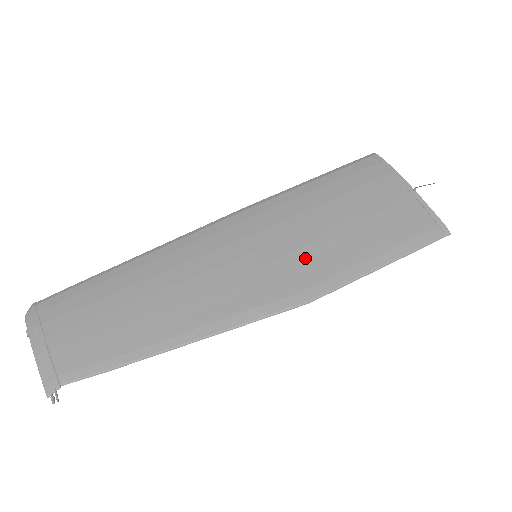
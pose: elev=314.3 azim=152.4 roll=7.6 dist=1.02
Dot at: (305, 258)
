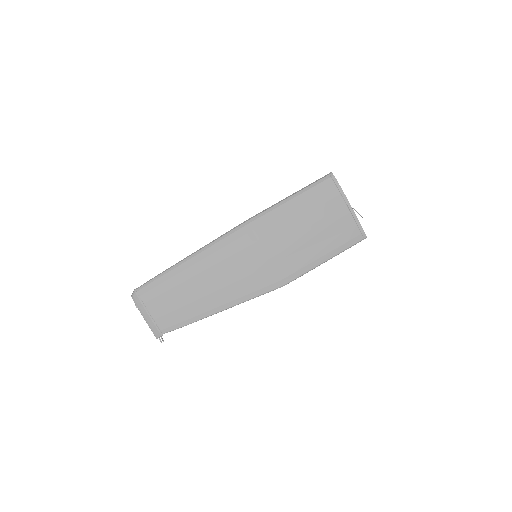
Dot at: (284, 259)
